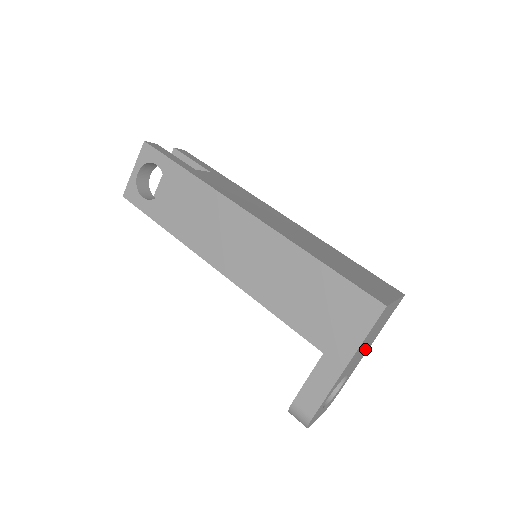
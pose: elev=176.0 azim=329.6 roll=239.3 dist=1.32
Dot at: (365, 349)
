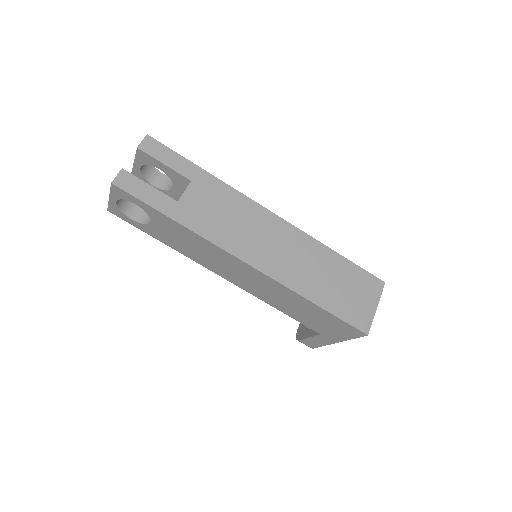
Dot at: occluded
